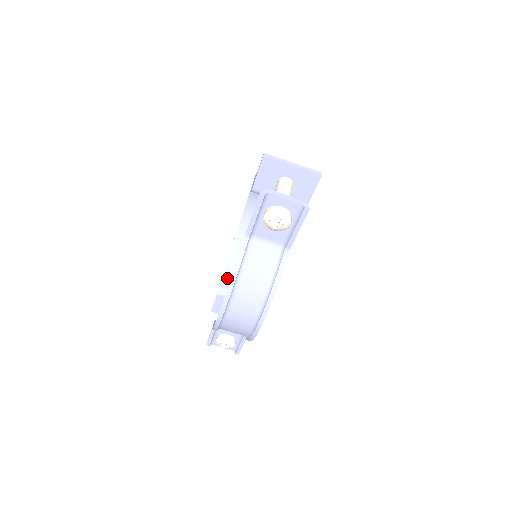
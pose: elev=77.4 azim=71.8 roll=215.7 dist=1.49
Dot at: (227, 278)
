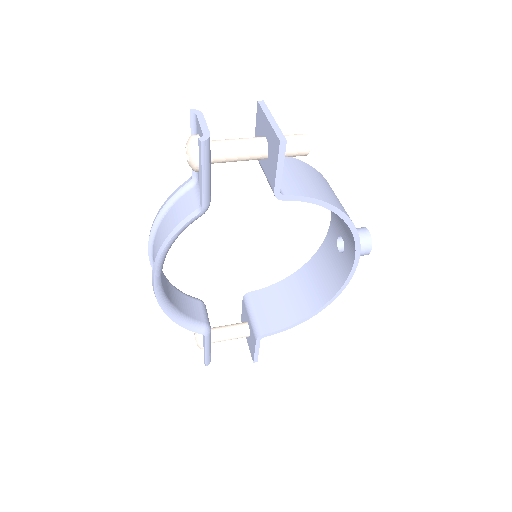
Dot at: (265, 292)
